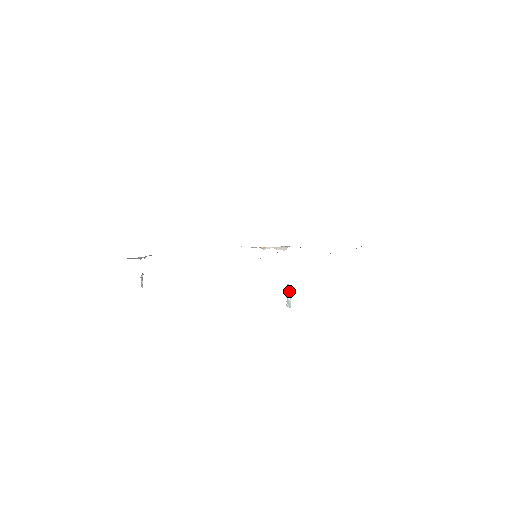
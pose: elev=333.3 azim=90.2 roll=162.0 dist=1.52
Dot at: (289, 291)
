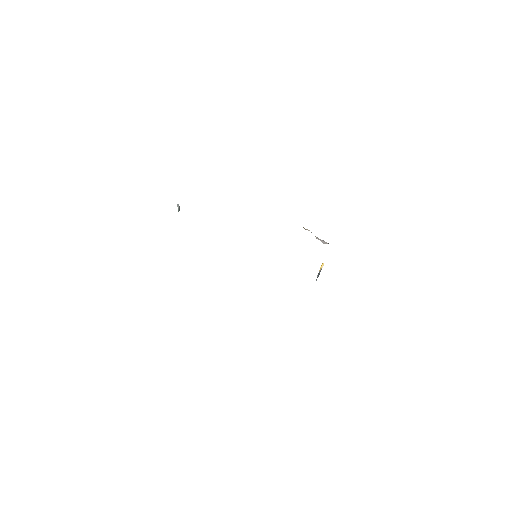
Dot at: (319, 270)
